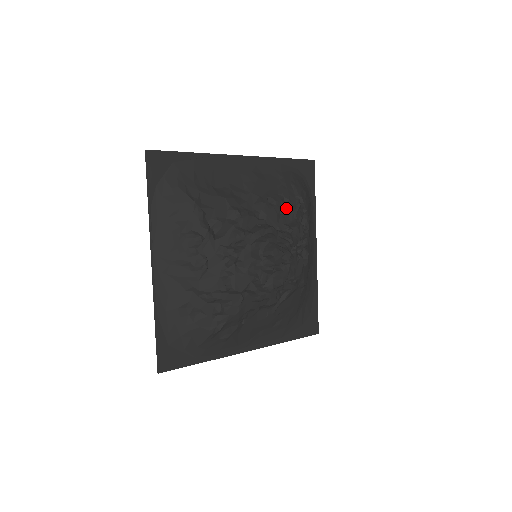
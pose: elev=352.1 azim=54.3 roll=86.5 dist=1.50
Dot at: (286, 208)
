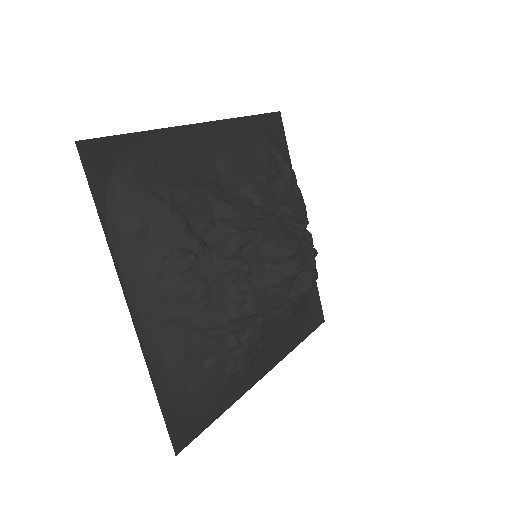
Dot at: (276, 183)
